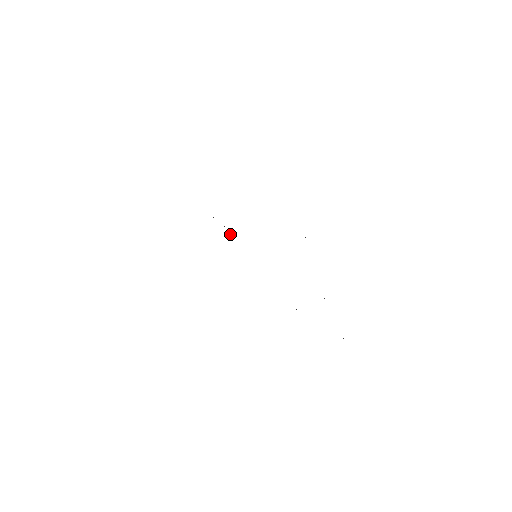
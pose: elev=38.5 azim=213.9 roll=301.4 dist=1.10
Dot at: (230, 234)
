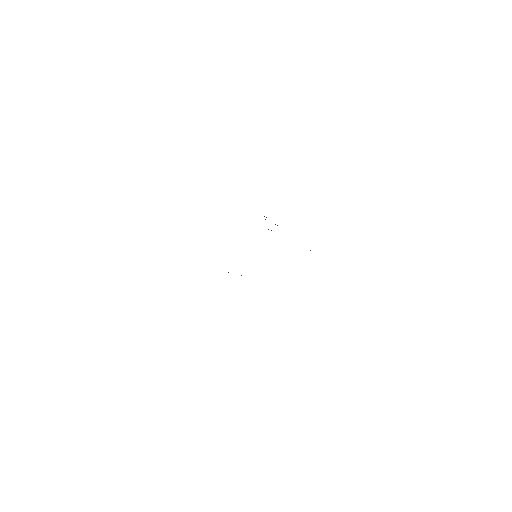
Dot at: occluded
